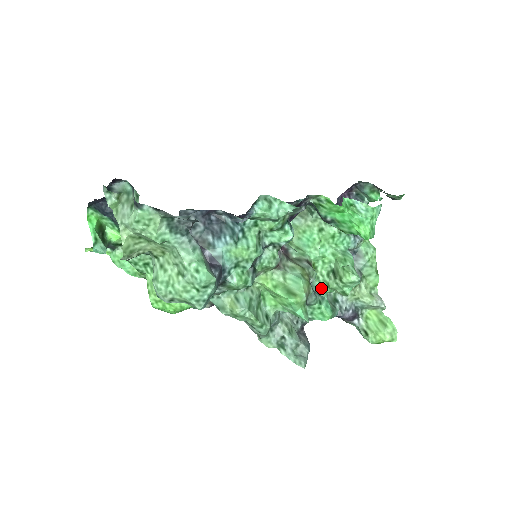
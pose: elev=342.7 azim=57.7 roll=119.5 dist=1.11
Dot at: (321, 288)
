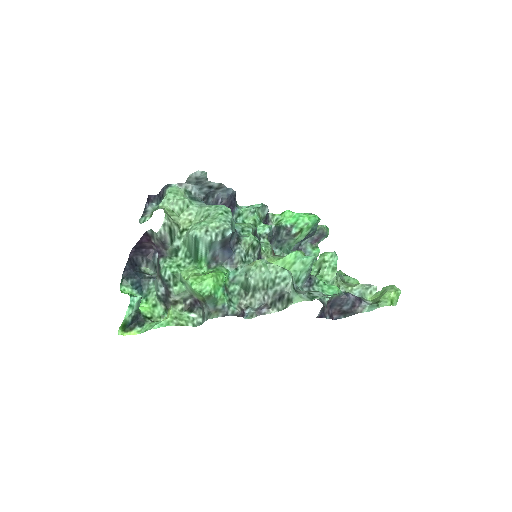
Dot at: occluded
